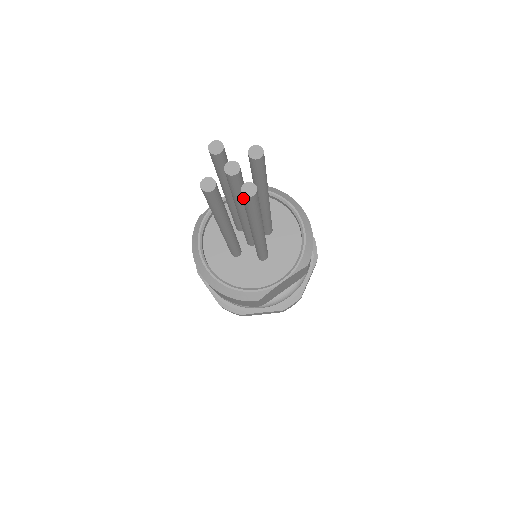
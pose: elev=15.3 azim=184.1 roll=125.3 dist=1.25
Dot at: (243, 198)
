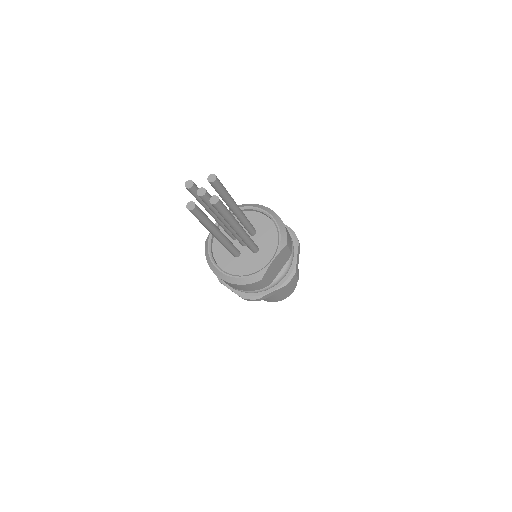
Dot at: (213, 206)
